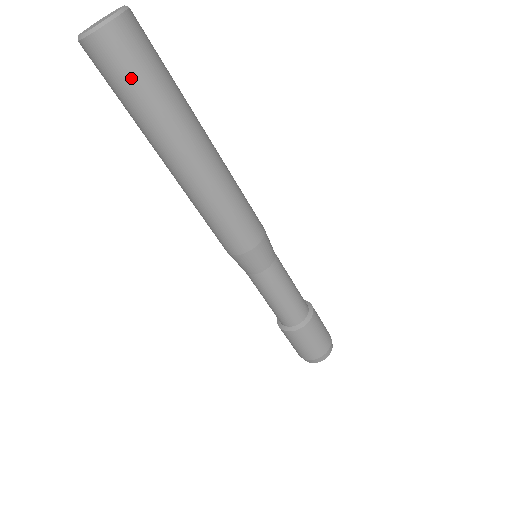
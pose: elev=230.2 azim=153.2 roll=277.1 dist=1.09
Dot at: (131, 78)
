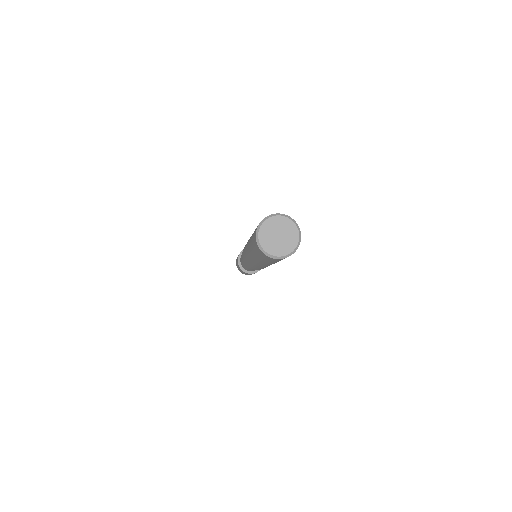
Dot at: occluded
